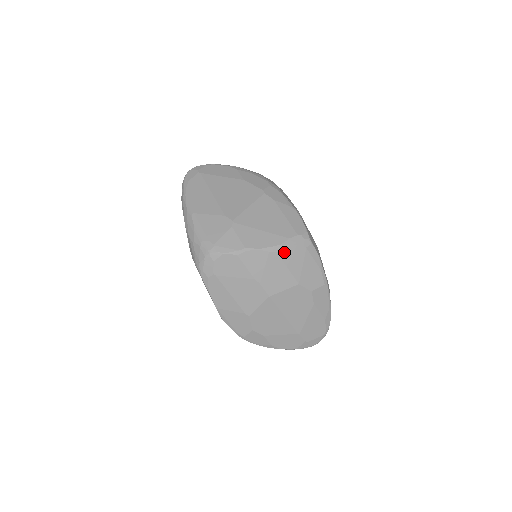
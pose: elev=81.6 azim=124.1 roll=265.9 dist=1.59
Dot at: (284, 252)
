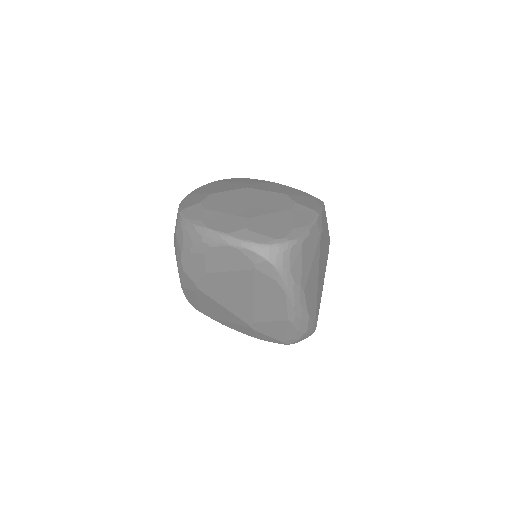
Dot at: (290, 188)
